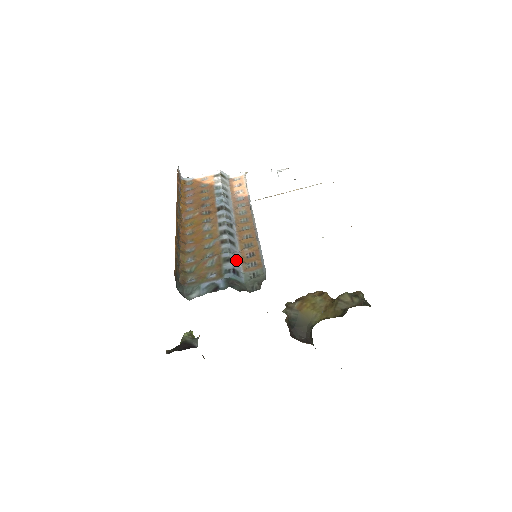
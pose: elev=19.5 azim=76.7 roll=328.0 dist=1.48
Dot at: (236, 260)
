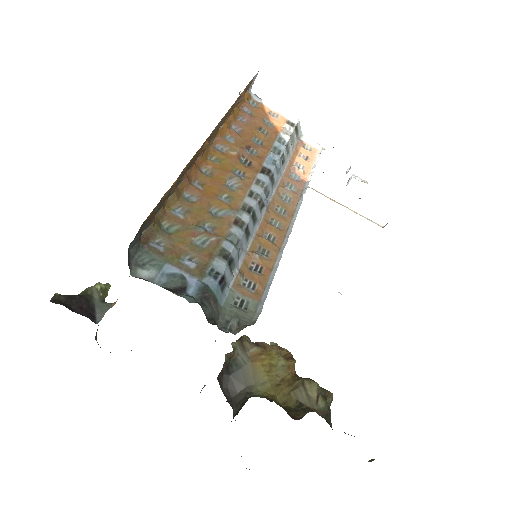
Dot at: (235, 263)
